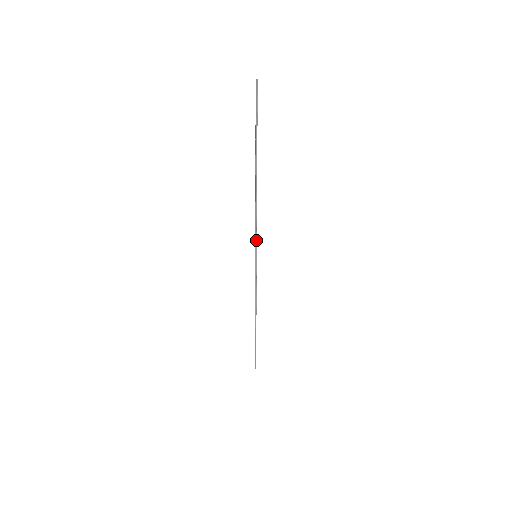
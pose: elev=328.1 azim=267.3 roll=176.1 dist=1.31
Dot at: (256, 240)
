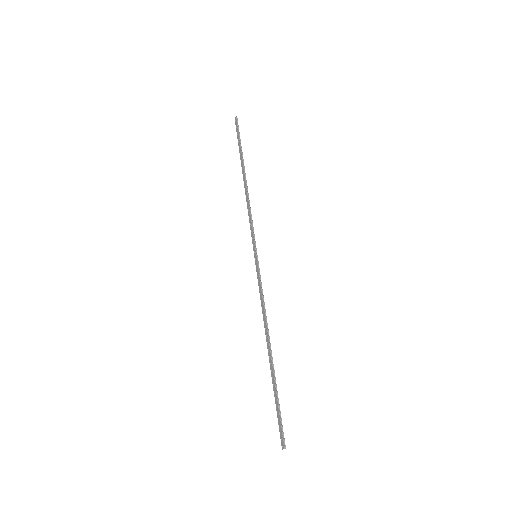
Dot at: (254, 236)
